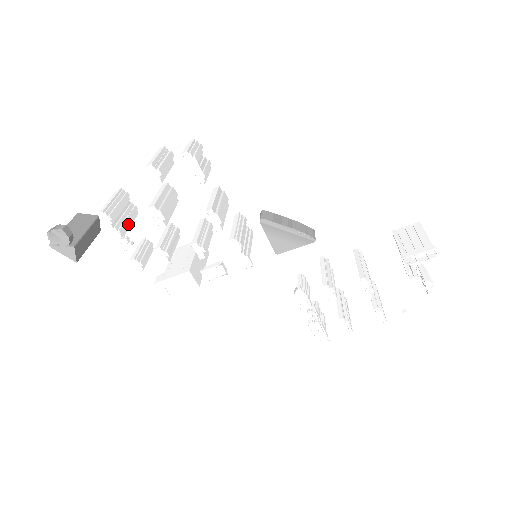
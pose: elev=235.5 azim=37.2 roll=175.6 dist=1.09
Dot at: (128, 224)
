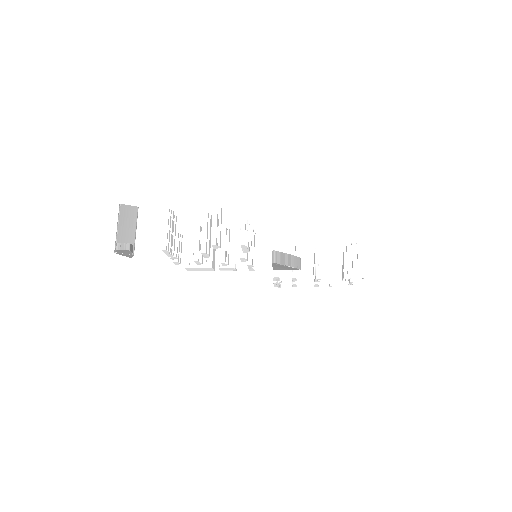
Dot at: (174, 239)
